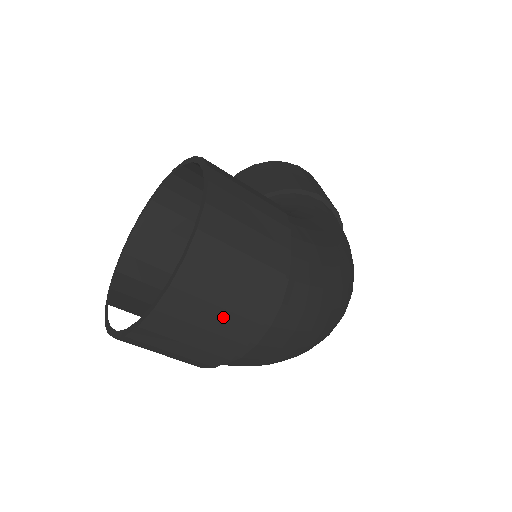
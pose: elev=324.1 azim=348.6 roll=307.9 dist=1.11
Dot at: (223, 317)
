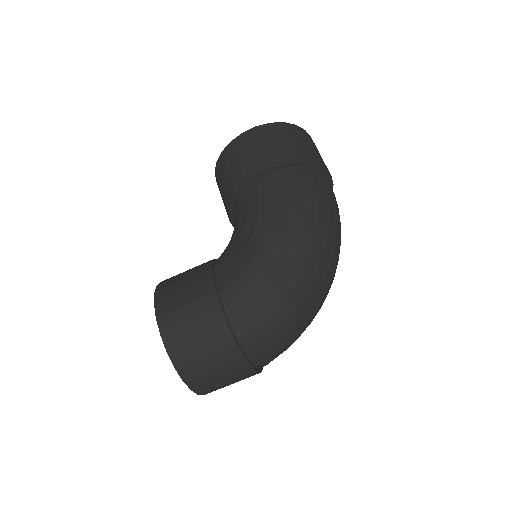
Dot at: (228, 377)
